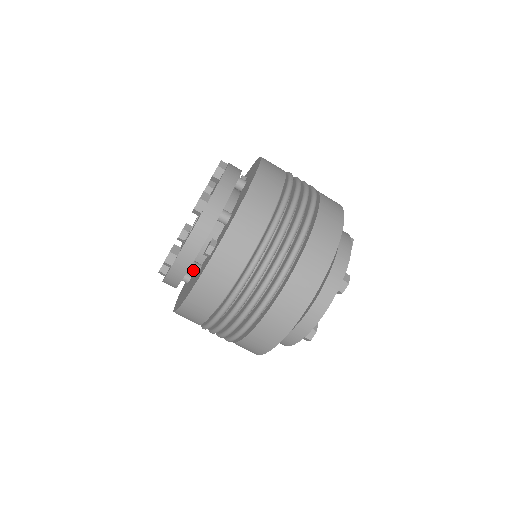
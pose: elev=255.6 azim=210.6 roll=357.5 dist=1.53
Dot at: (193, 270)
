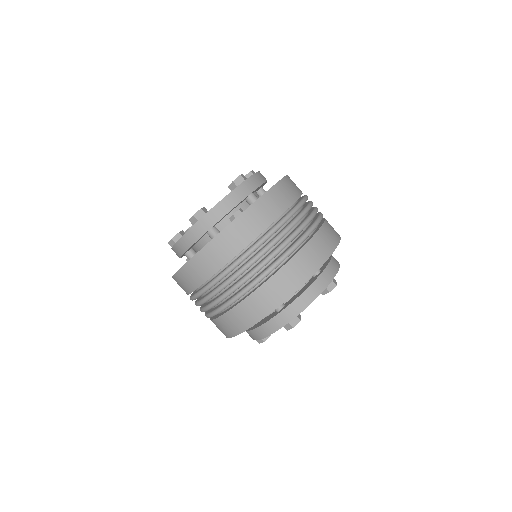
Dot at: (213, 232)
